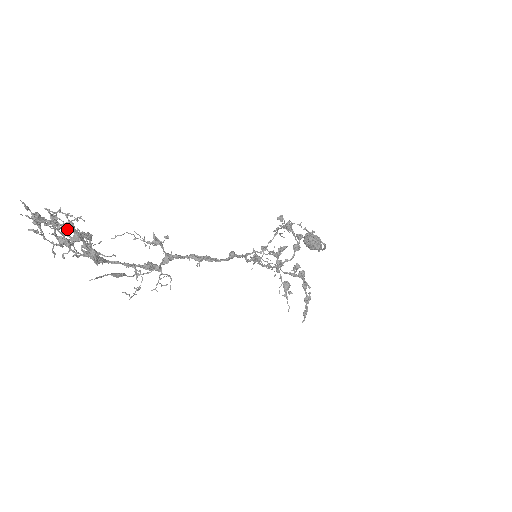
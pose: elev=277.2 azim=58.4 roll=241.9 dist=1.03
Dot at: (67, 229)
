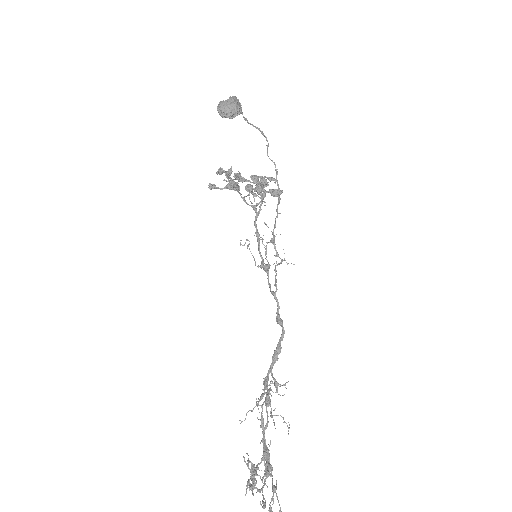
Dot at: (274, 489)
